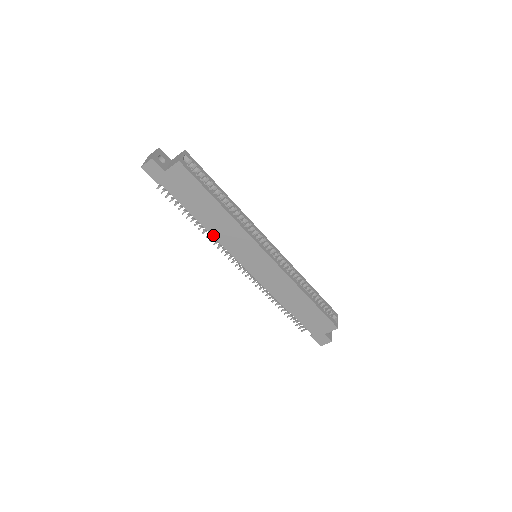
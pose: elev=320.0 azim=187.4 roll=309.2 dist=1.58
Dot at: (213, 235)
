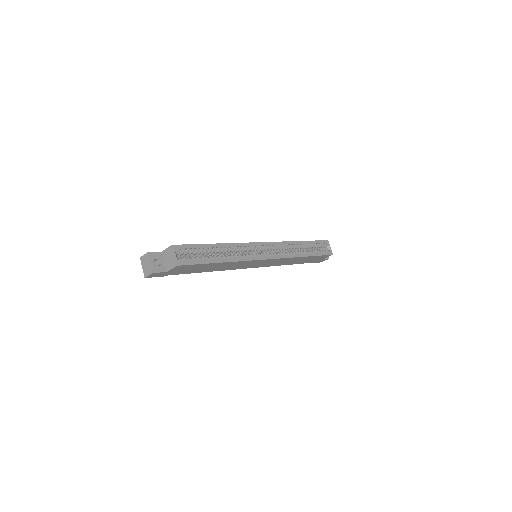
Dot at: (220, 270)
